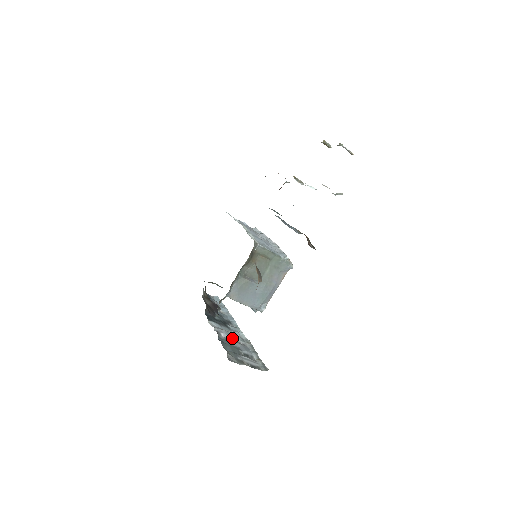
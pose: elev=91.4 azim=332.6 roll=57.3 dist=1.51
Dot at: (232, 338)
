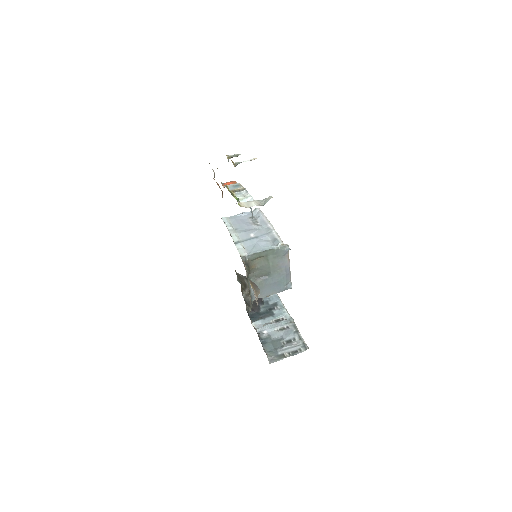
Dot at: (275, 329)
